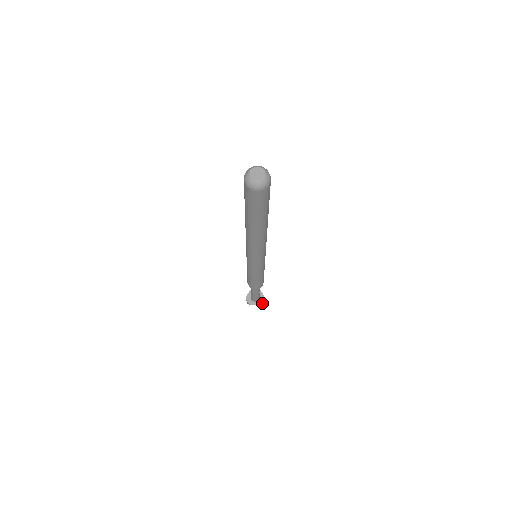
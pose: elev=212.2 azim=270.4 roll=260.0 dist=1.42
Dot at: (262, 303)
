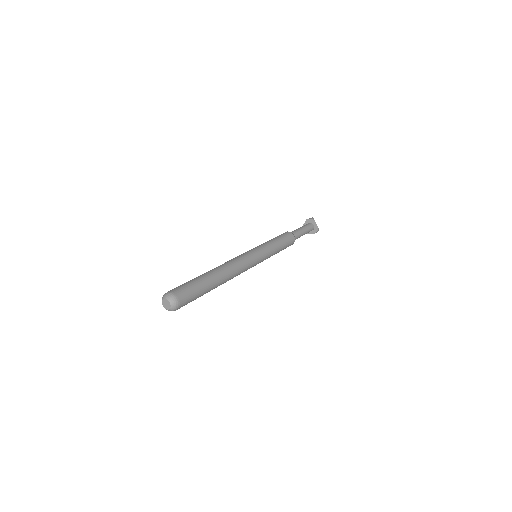
Dot at: (317, 231)
